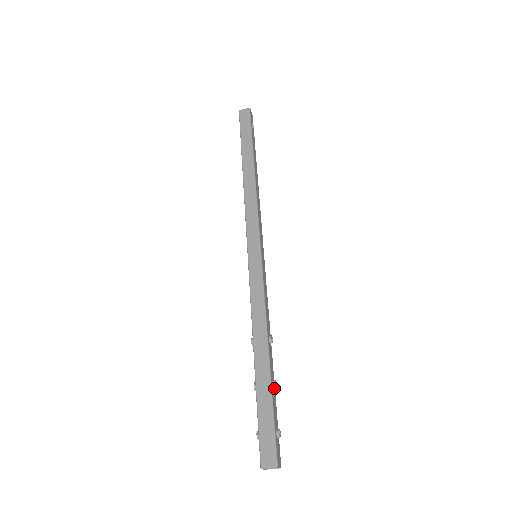
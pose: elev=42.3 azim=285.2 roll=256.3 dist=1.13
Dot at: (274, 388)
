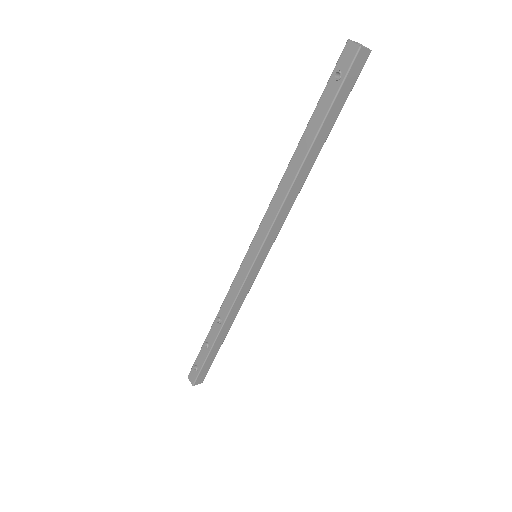
Dot at: occluded
